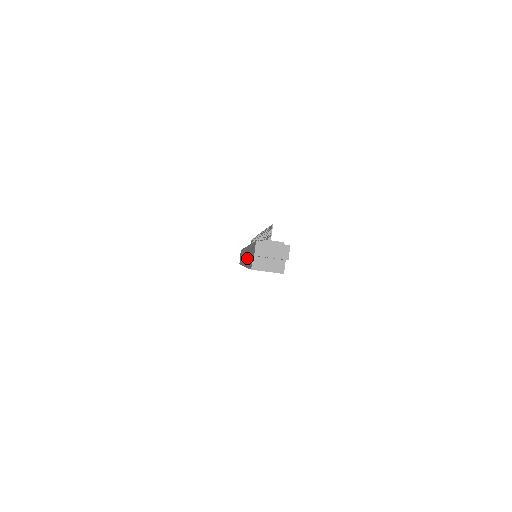
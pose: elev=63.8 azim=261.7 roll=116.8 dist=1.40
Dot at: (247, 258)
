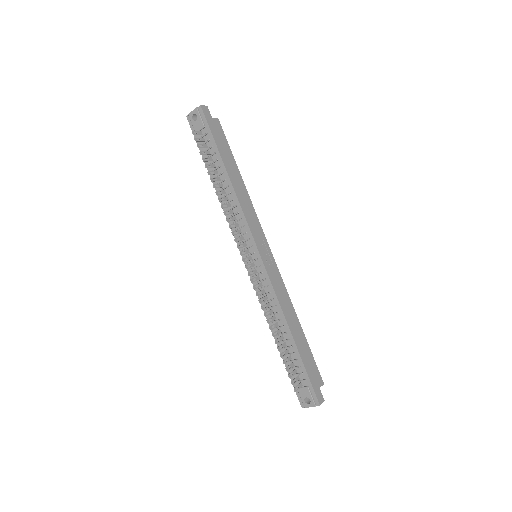
Dot at: occluded
